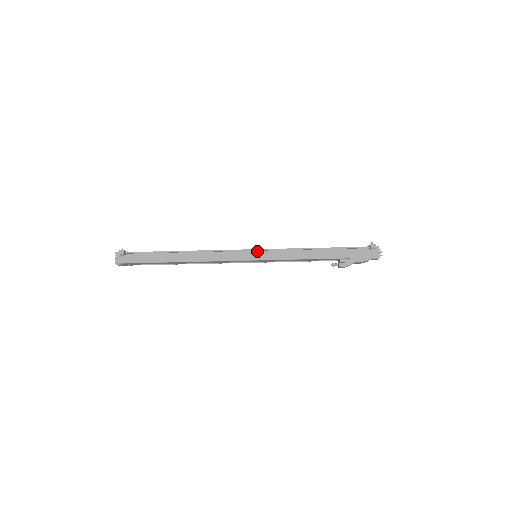
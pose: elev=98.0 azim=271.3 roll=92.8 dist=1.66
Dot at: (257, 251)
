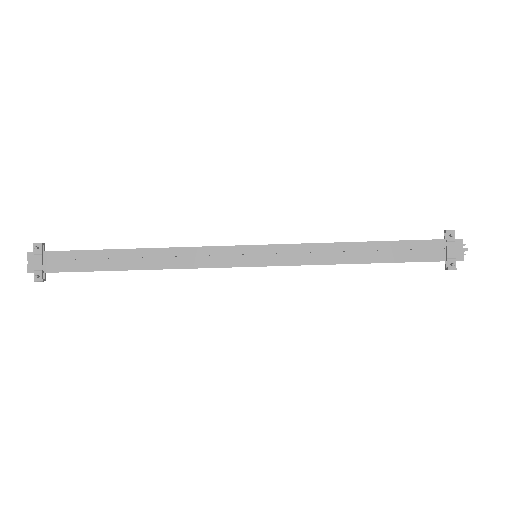
Dot at: (258, 265)
